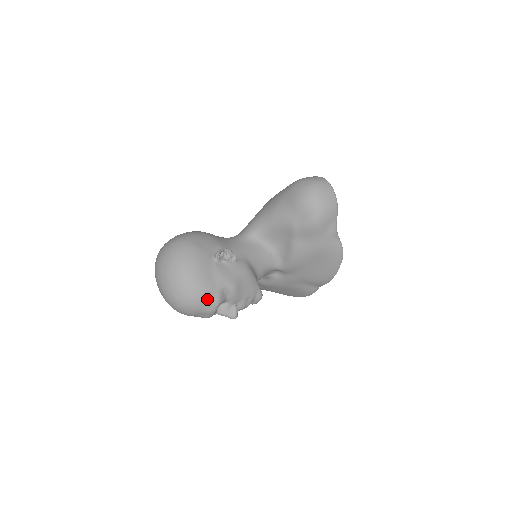
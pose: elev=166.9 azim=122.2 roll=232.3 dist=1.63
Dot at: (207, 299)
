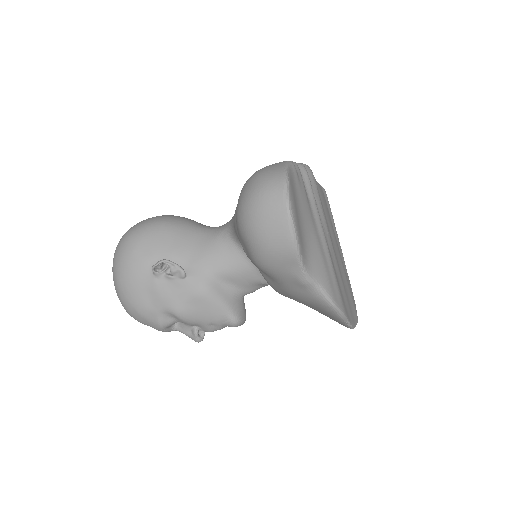
Dot at: (146, 319)
